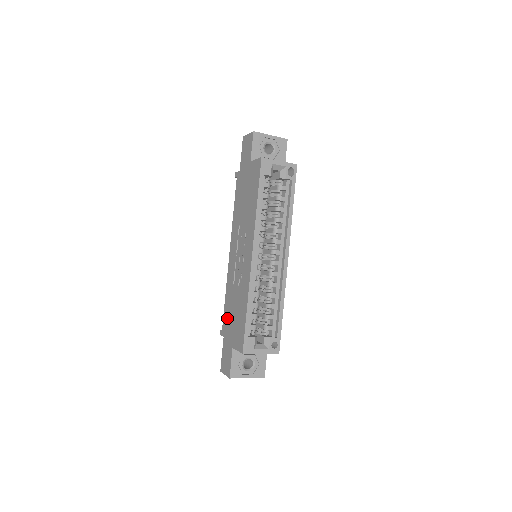
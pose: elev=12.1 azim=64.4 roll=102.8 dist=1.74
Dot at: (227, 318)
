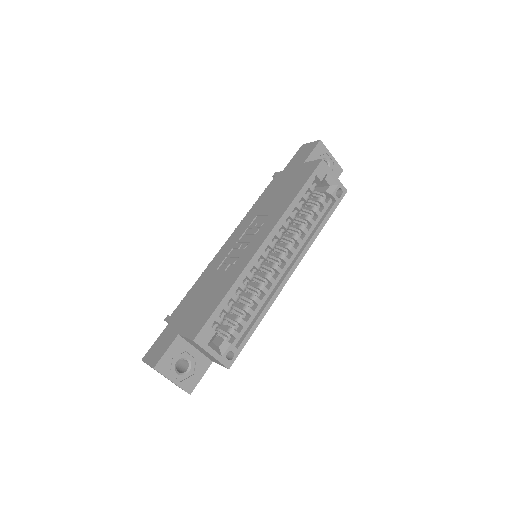
Dot at: (187, 302)
